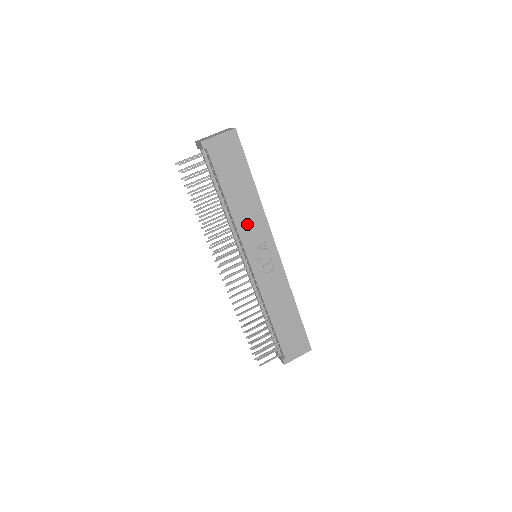
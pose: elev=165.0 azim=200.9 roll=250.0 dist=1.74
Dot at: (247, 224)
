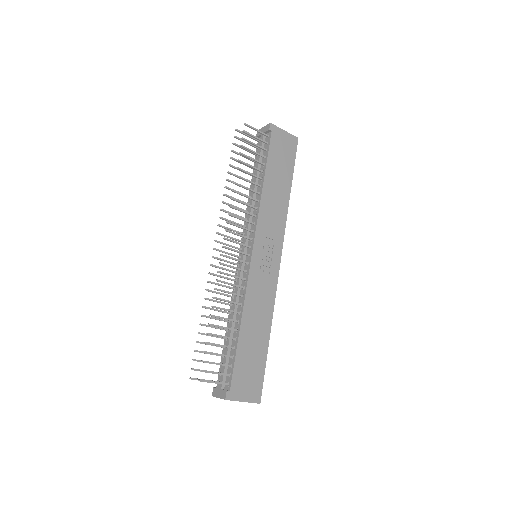
Dot at: (269, 214)
